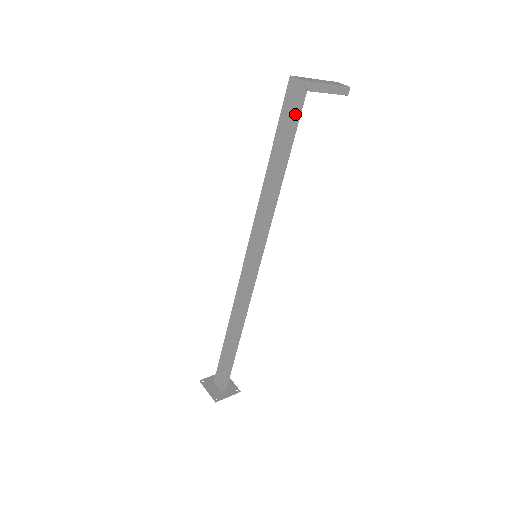
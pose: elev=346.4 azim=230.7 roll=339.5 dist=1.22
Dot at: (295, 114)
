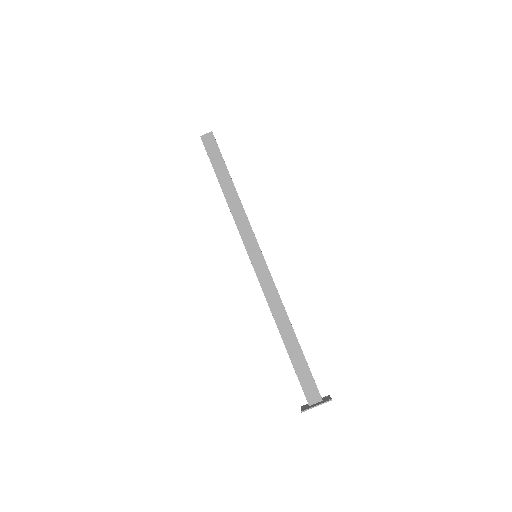
Dot at: (219, 150)
